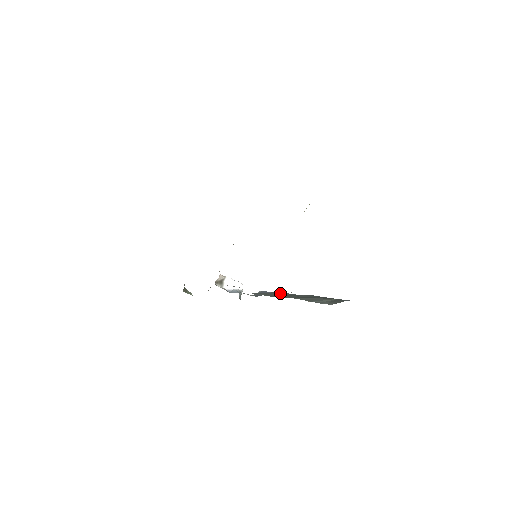
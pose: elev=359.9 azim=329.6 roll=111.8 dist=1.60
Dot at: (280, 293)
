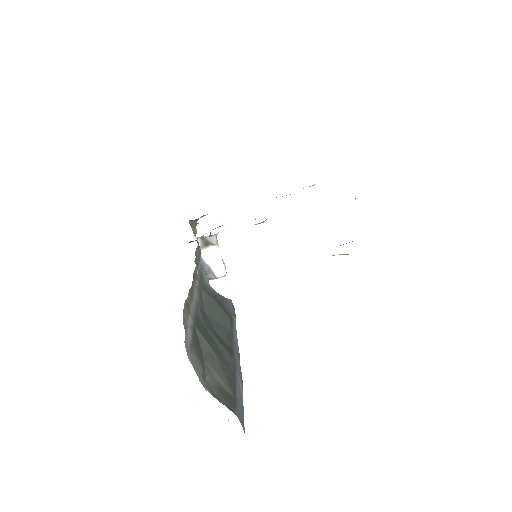
Dot at: (224, 318)
